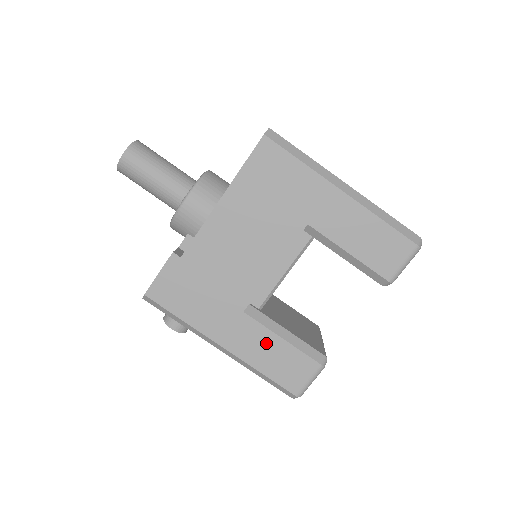
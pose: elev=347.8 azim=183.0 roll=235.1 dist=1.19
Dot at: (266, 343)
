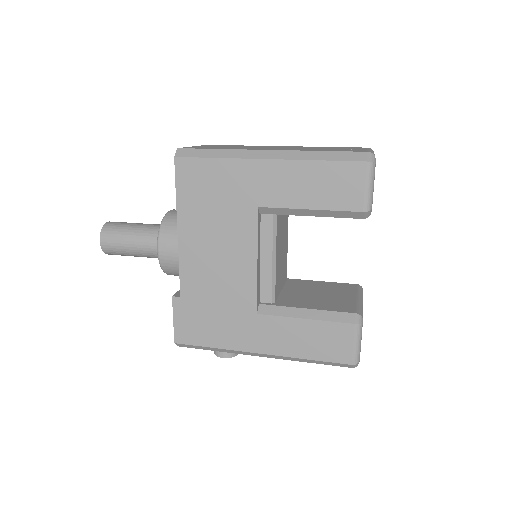
Dot at: (294, 331)
